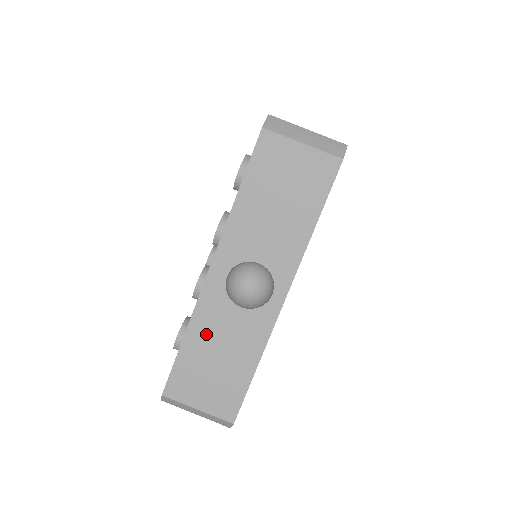
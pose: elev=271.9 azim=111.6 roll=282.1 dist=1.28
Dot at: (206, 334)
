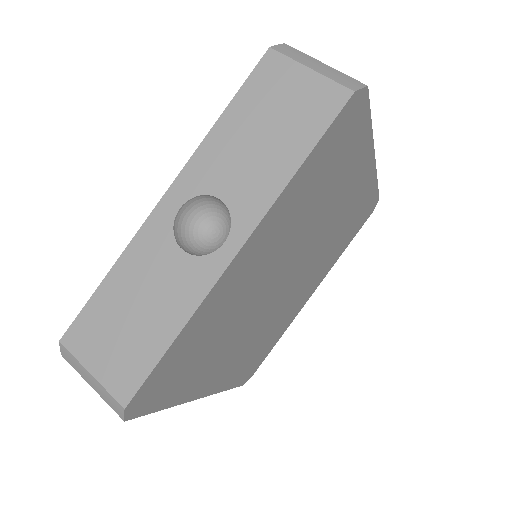
Dot at: (133, 275)
